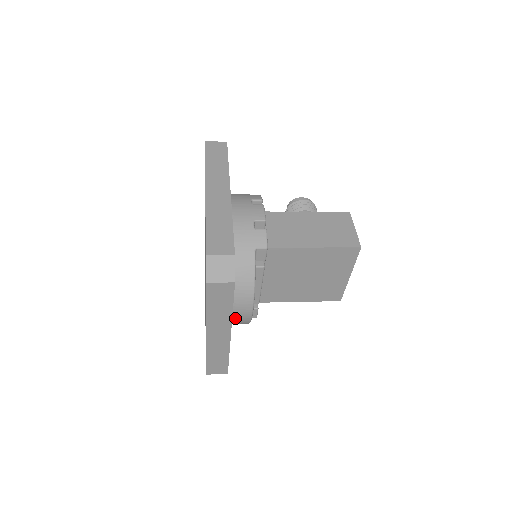
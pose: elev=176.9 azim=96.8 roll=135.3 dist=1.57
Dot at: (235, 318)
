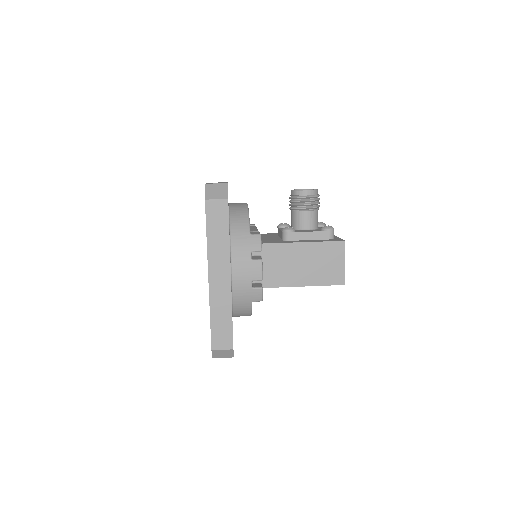
Dot at: occluded
